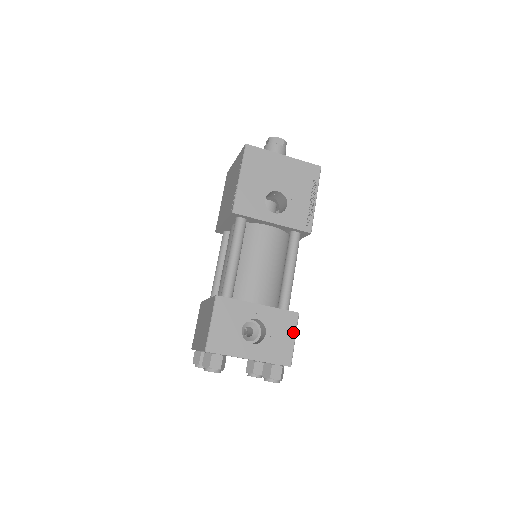
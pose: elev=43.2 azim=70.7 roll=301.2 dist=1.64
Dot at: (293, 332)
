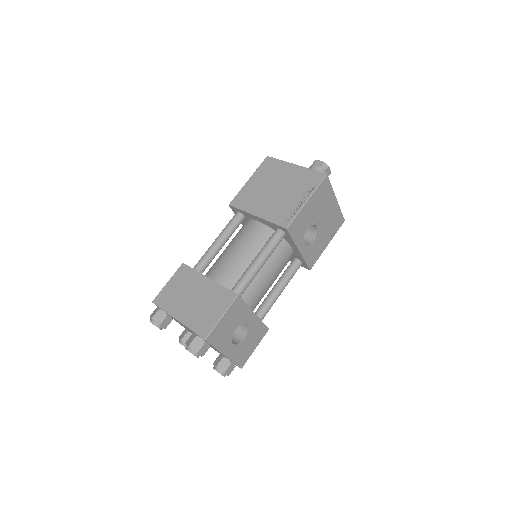
Dot at: (258, 343)
